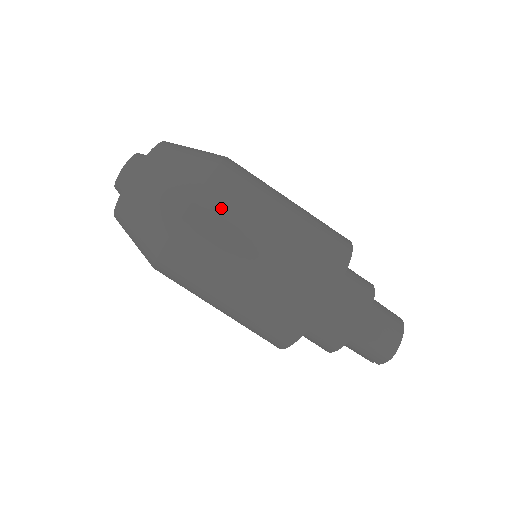
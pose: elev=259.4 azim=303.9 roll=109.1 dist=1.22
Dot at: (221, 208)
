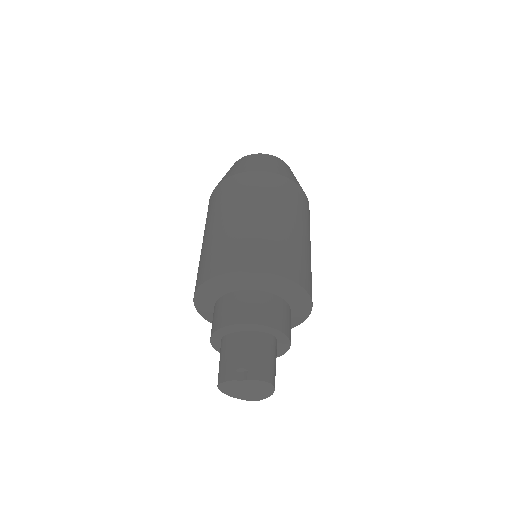
Dot at: occluded
